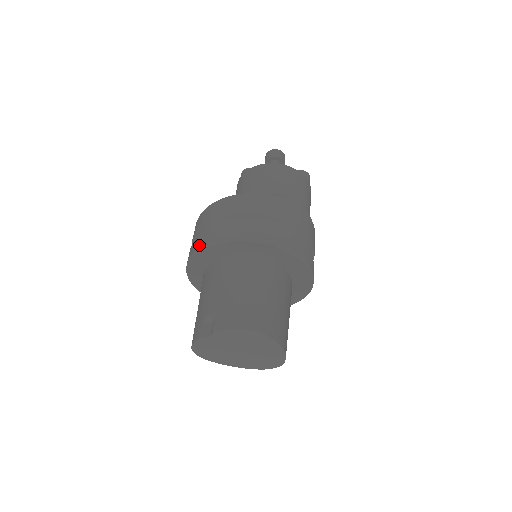
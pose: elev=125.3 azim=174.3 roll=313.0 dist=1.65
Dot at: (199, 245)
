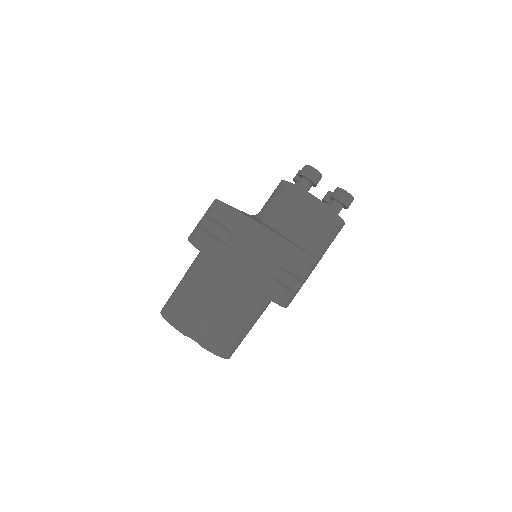
Dot at: (241, 274)
